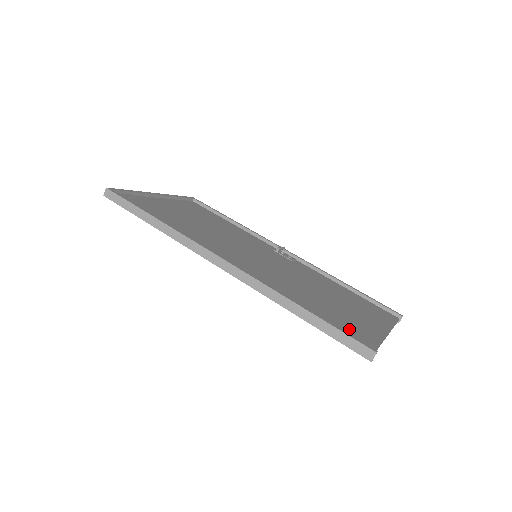
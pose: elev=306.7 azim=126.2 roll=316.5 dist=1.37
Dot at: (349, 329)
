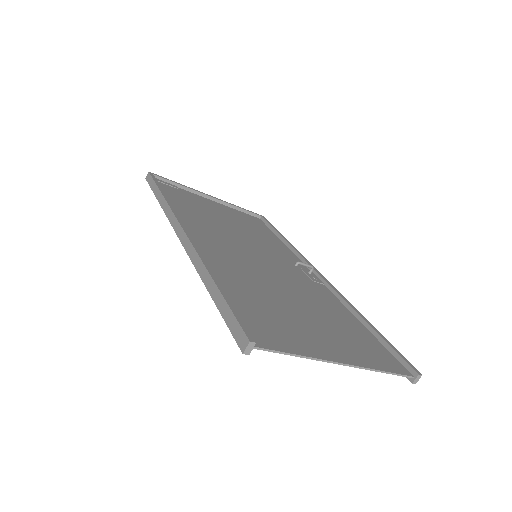
Dot at: (263, 324)
